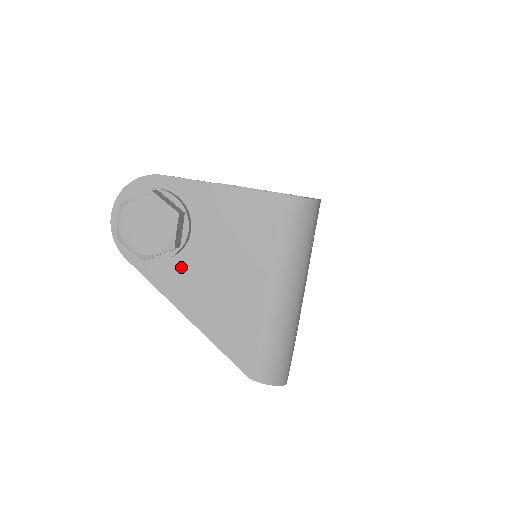
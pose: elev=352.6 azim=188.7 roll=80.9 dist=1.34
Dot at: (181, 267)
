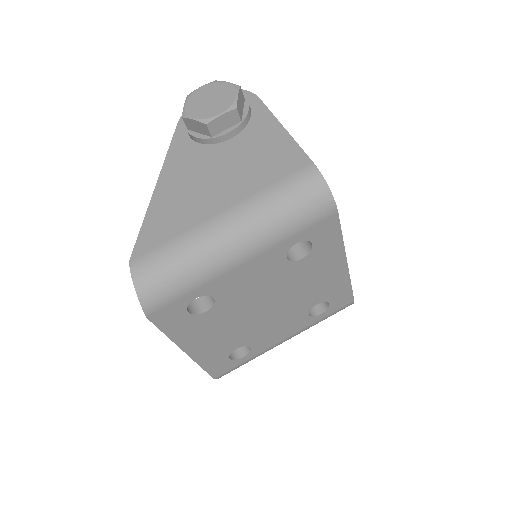
Dot at: (197, 153)
